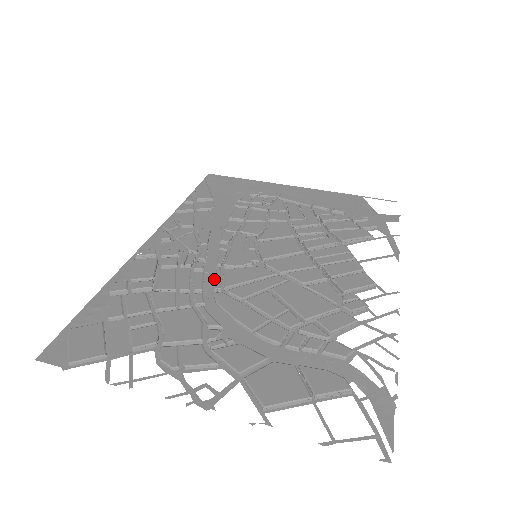
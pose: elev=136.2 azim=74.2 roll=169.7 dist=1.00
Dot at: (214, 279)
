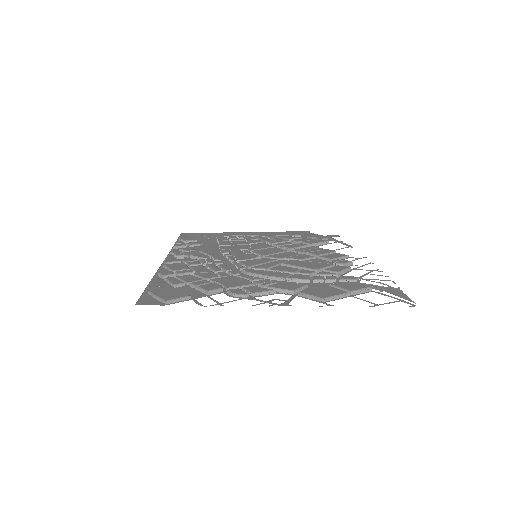
Dot at: (235, 267)
